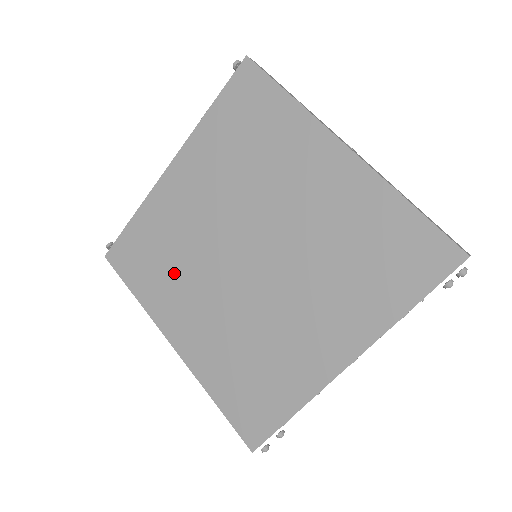
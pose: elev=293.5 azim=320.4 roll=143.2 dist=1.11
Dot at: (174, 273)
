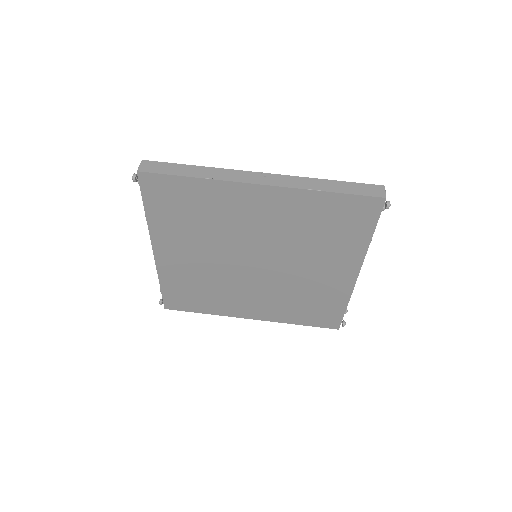
Dot at: (217, 293)
